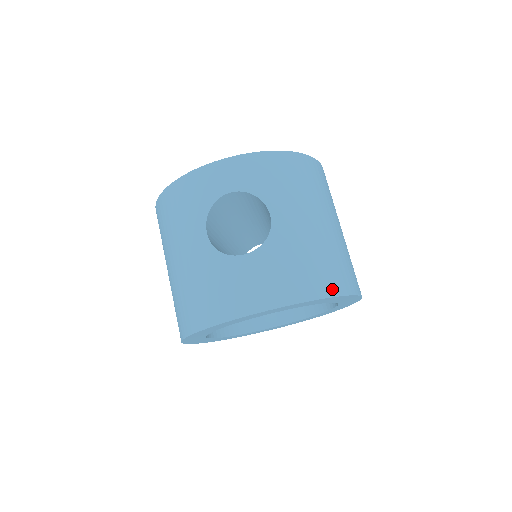
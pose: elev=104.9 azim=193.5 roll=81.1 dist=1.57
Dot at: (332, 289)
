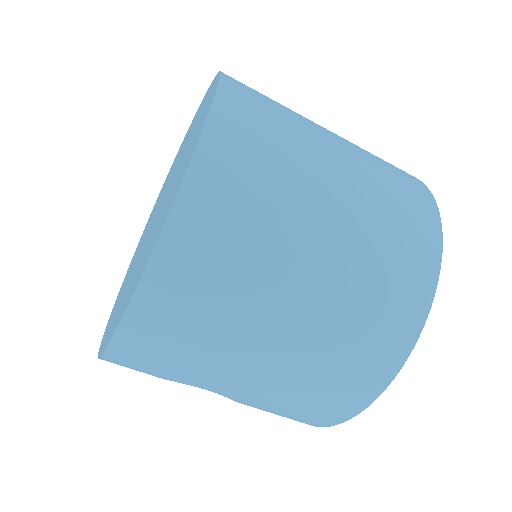
Dot at: (354, 406)
